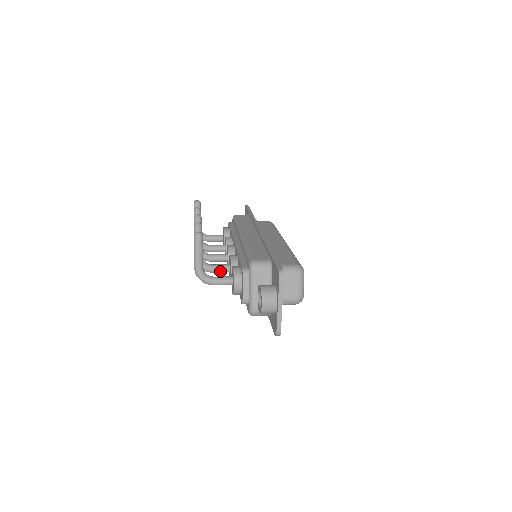
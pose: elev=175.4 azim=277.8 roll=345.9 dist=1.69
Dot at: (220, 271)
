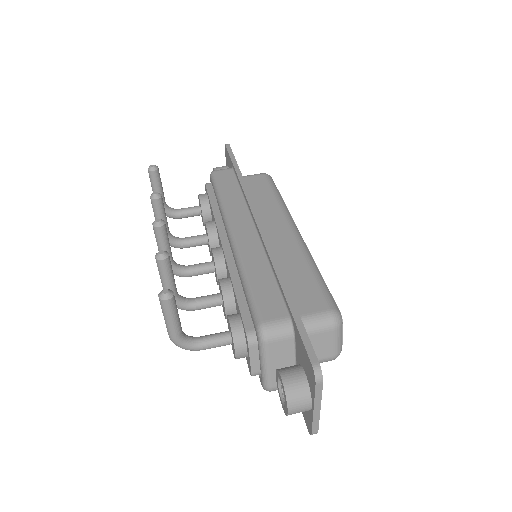
Dot at: (208, 307)
